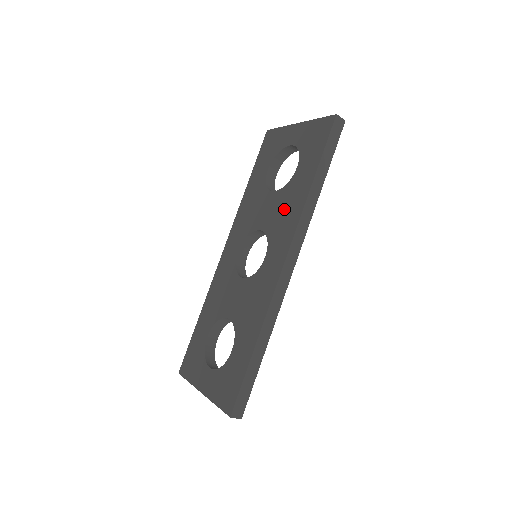
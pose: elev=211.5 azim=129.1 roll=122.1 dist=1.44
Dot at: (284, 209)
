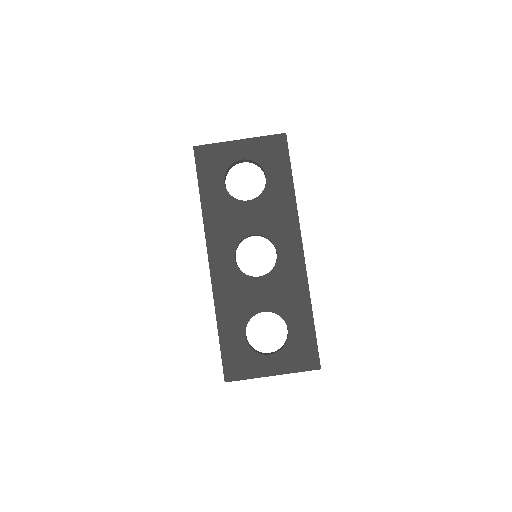
Dot at: (274, 212)
